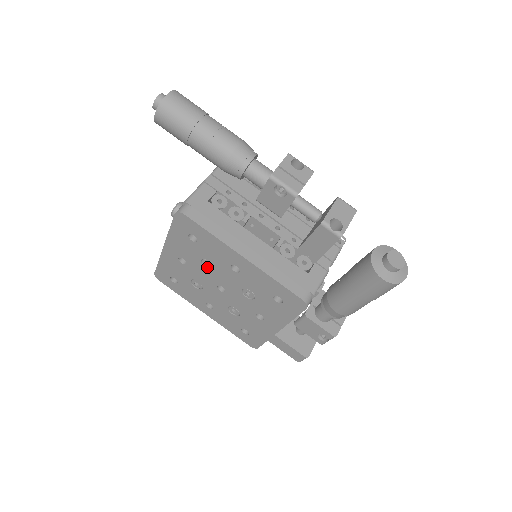
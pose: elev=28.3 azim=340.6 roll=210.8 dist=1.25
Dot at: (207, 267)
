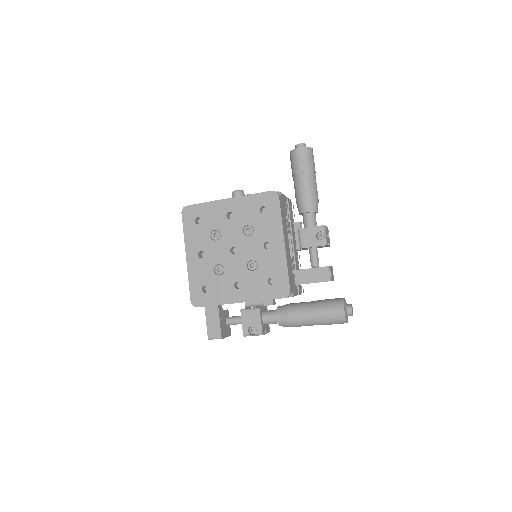
Dot at: (245, 231)
